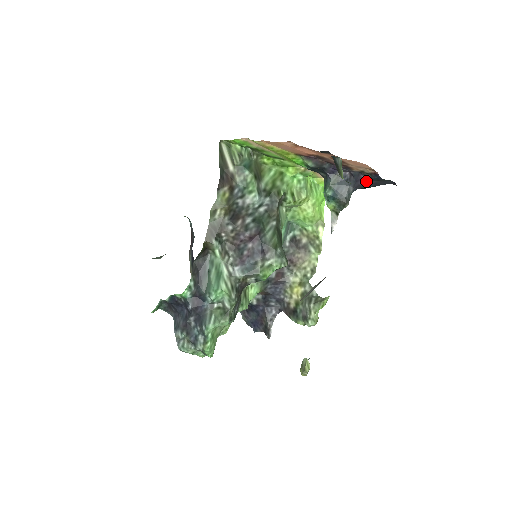
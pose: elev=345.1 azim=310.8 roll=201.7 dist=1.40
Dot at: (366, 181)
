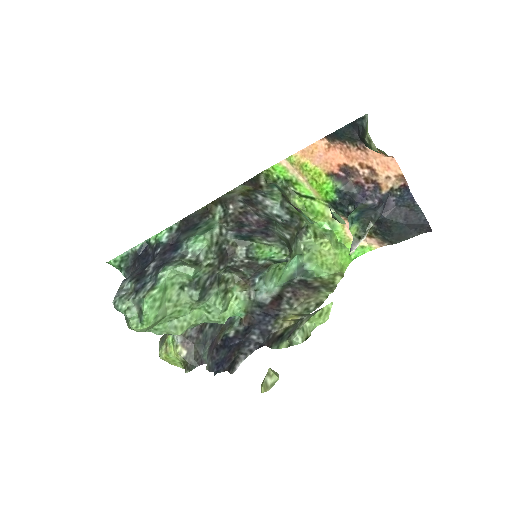
Dot at: (395, 206)
